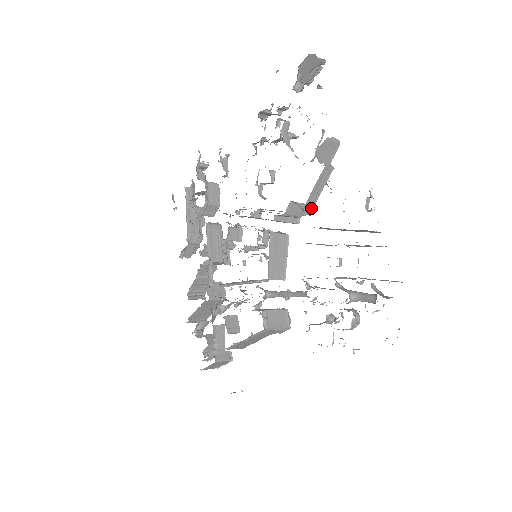
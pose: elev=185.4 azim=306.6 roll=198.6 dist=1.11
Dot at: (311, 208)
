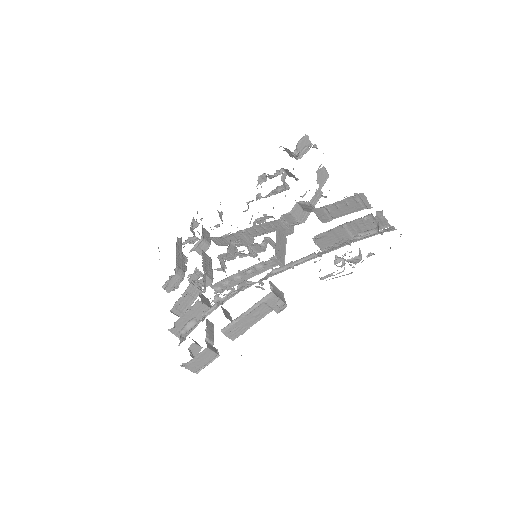
Dot at: (306, 218)
